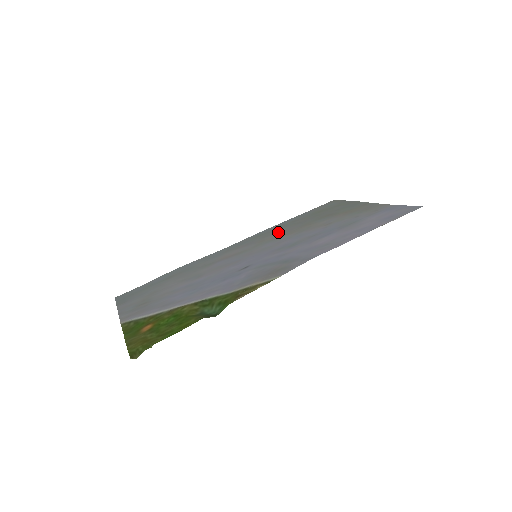
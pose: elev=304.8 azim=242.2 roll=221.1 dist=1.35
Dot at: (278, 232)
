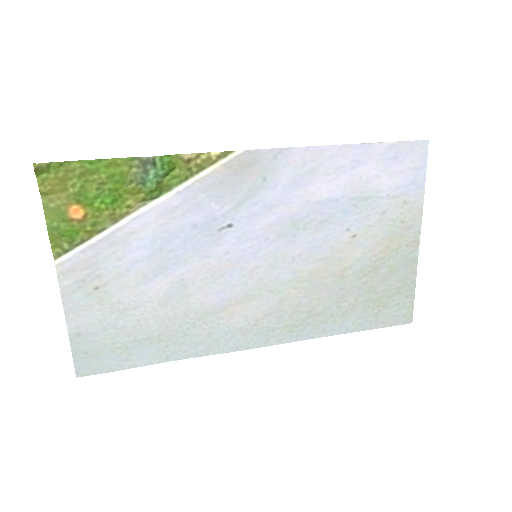
Dot at: (311, 299)
